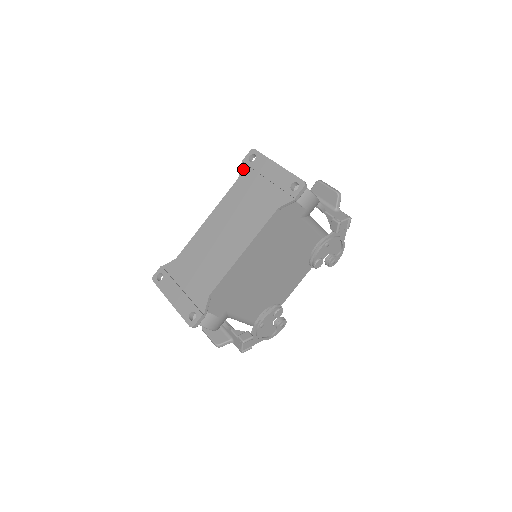
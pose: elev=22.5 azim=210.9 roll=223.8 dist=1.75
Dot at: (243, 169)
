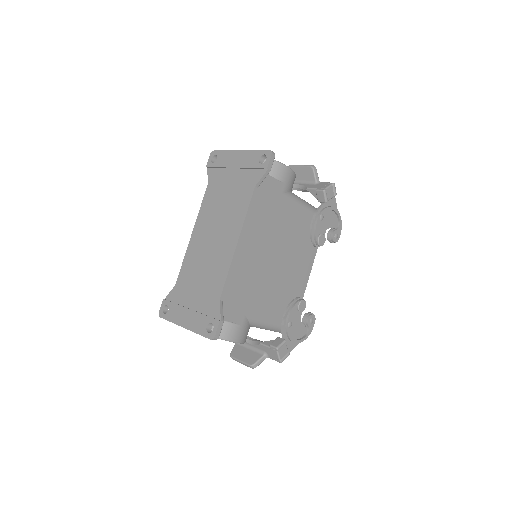
Dot at: (210, 173)
